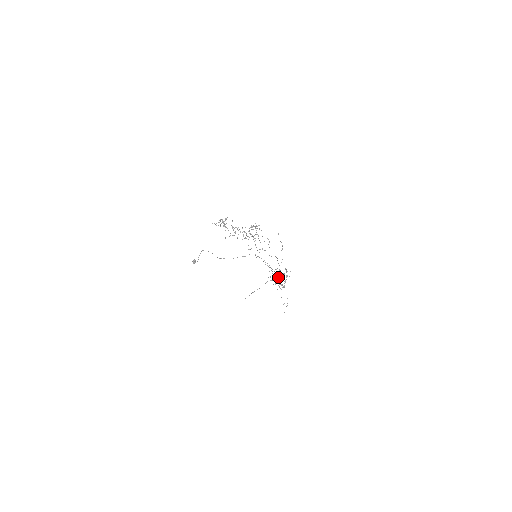
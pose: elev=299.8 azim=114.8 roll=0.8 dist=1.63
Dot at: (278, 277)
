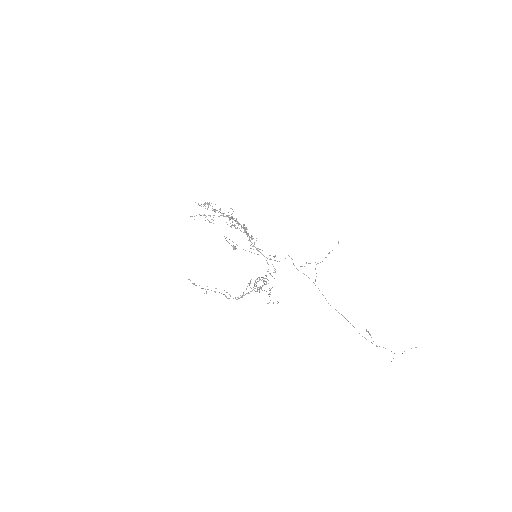
Dot at: (259, 288)
